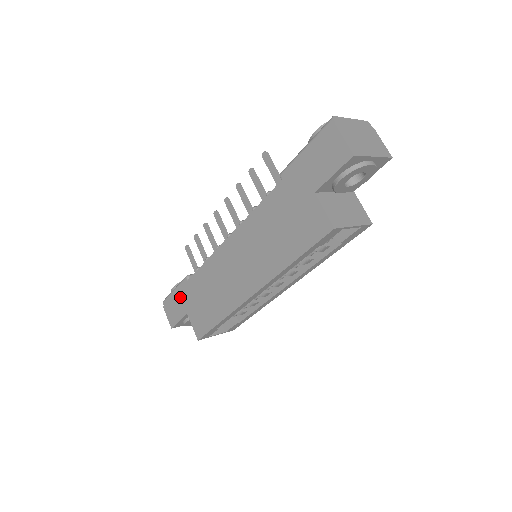
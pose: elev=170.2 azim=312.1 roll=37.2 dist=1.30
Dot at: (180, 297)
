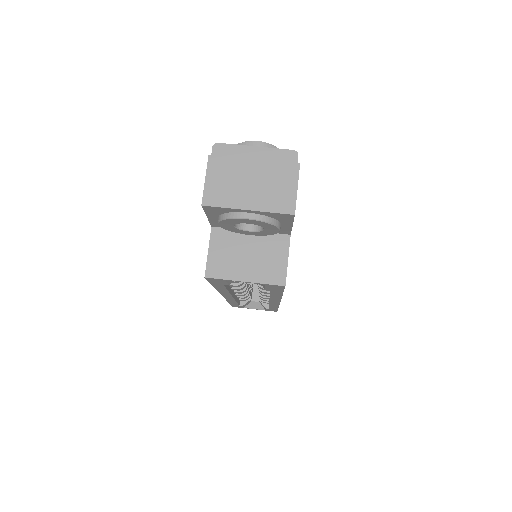
Dot at: occluded
